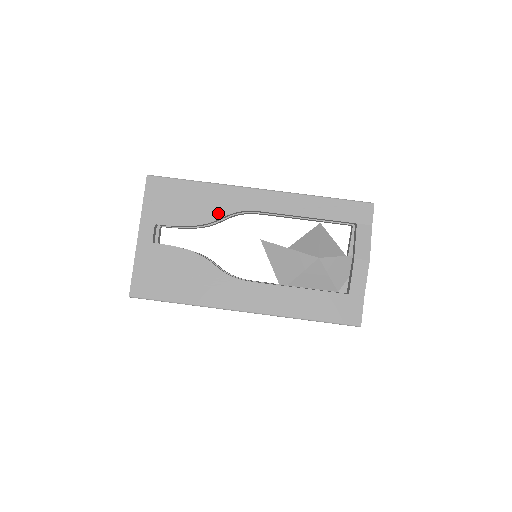
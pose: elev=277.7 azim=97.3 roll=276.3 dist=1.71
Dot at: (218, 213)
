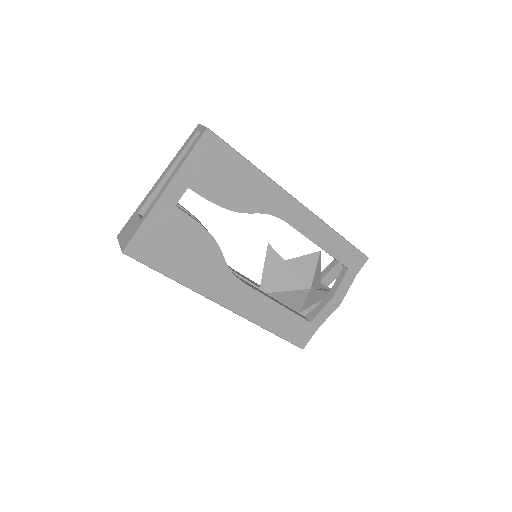
Dot at: (253, 207)
